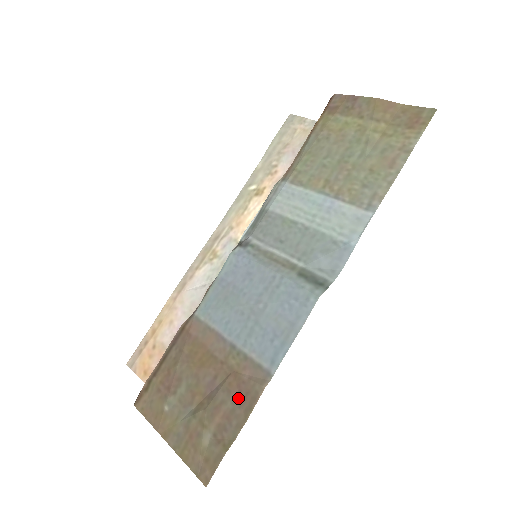
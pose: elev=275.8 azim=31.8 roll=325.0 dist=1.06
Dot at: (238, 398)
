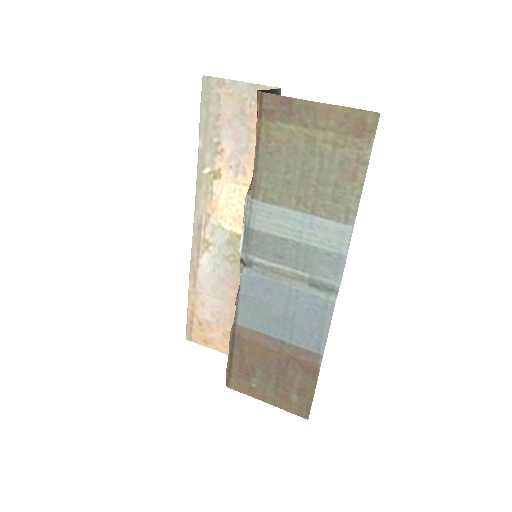
Dot at: (304, 372)
